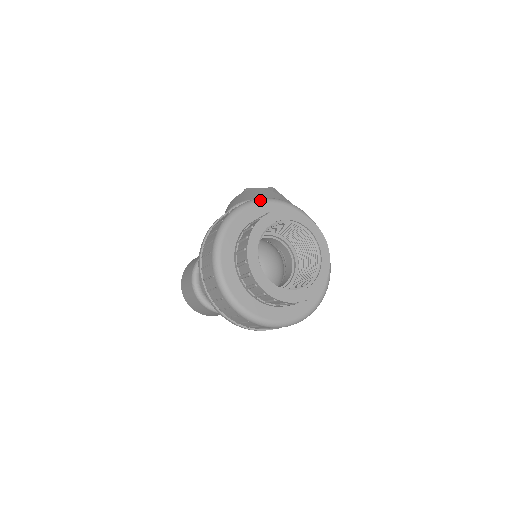
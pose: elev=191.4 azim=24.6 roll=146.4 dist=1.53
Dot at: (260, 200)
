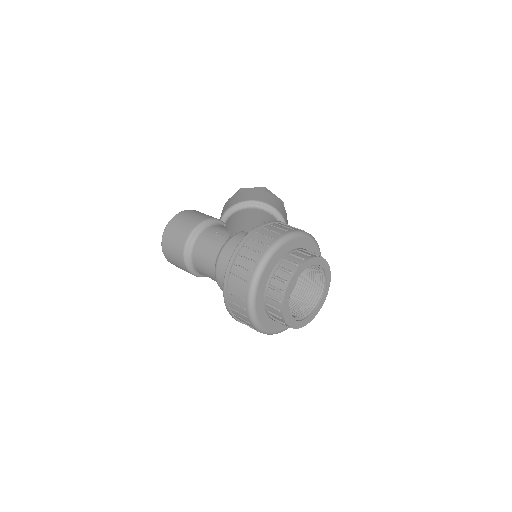
Dot at: (310, 236)
